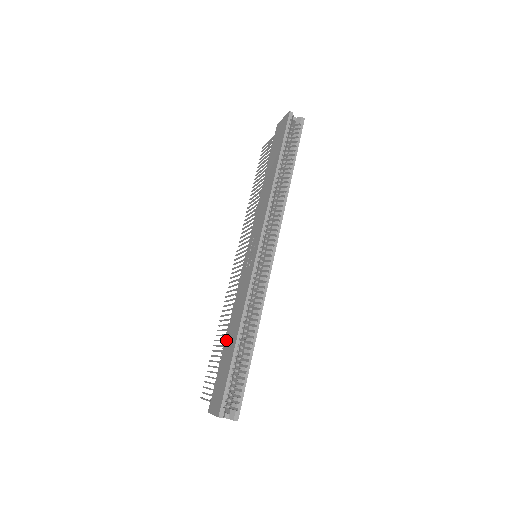
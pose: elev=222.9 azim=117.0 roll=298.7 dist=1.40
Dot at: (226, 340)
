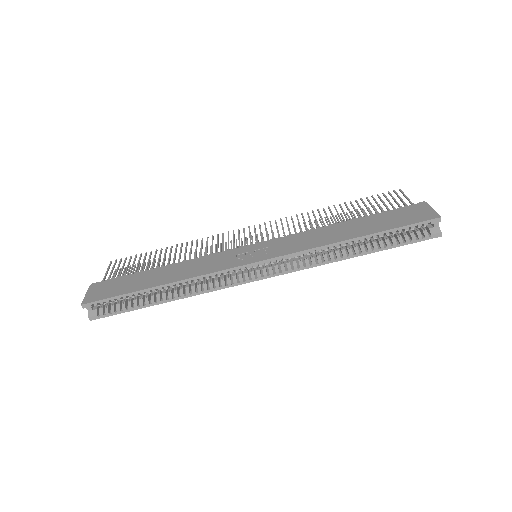
Dot at: (158, 270)
